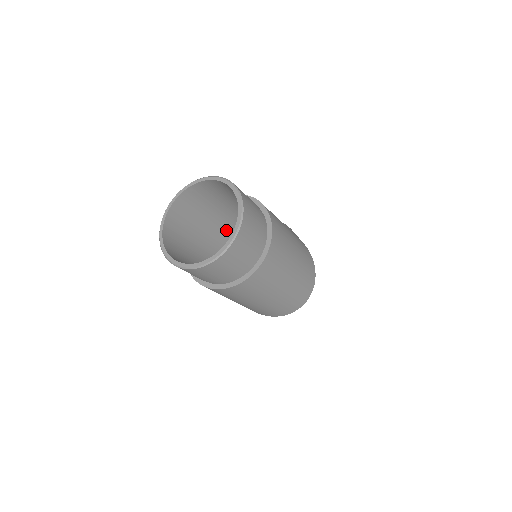
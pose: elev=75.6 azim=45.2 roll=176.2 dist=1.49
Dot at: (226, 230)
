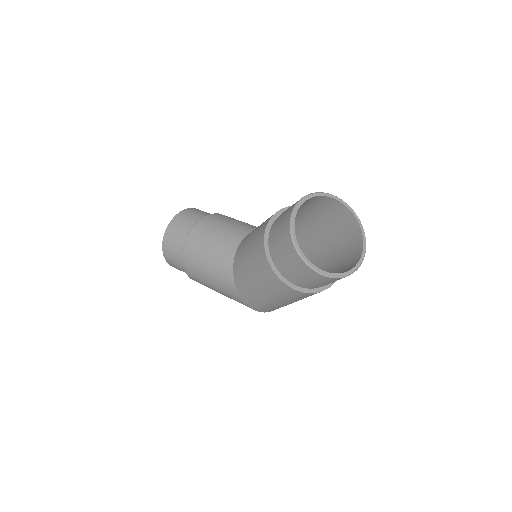
Dot at: occluded
